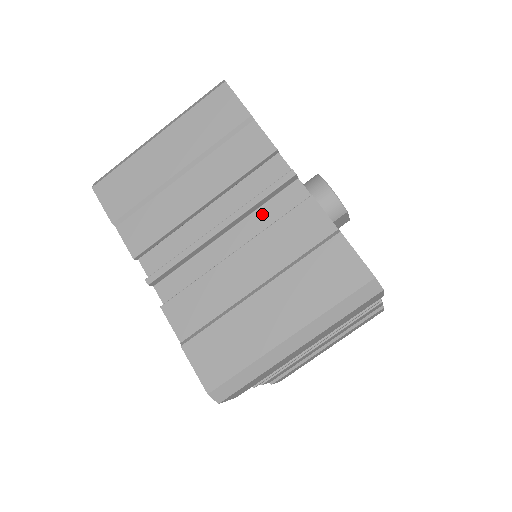
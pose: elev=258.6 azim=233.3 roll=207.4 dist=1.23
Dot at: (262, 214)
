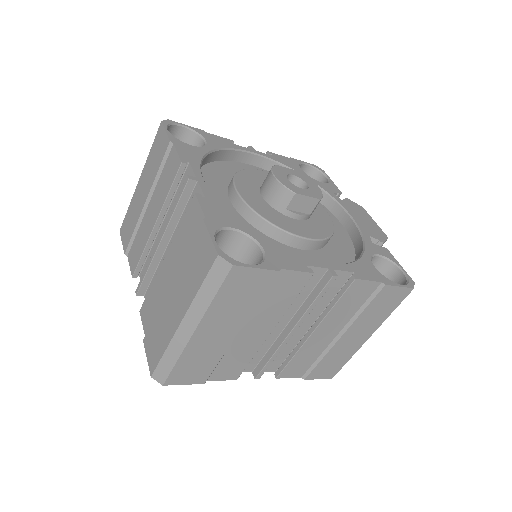
Dot at: occluded
